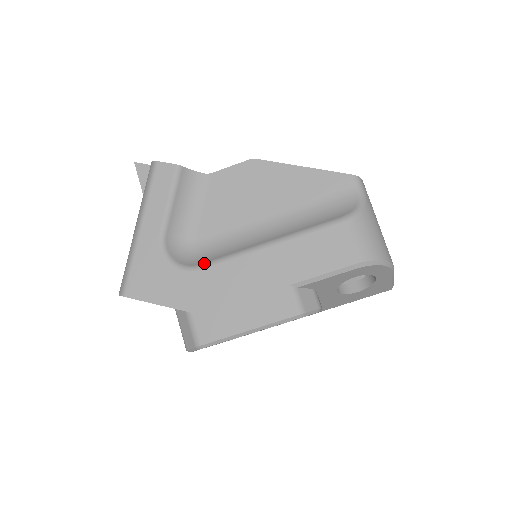
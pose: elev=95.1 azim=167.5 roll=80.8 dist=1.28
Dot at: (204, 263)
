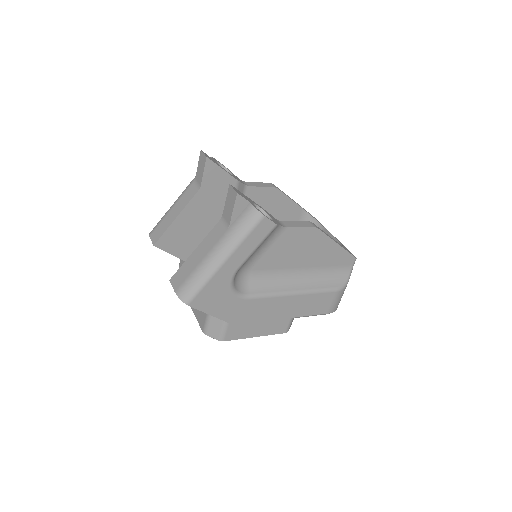
Dot at: (253, 295)
